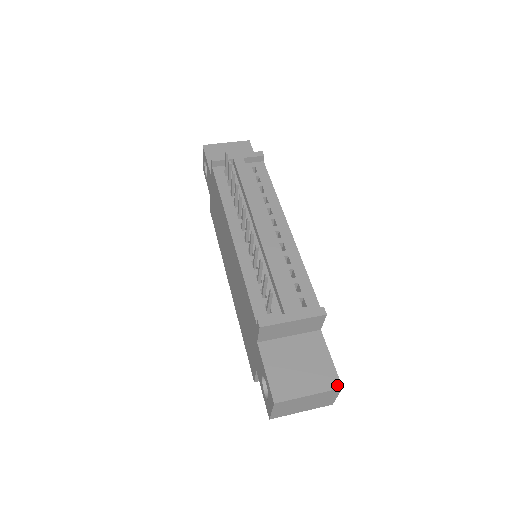
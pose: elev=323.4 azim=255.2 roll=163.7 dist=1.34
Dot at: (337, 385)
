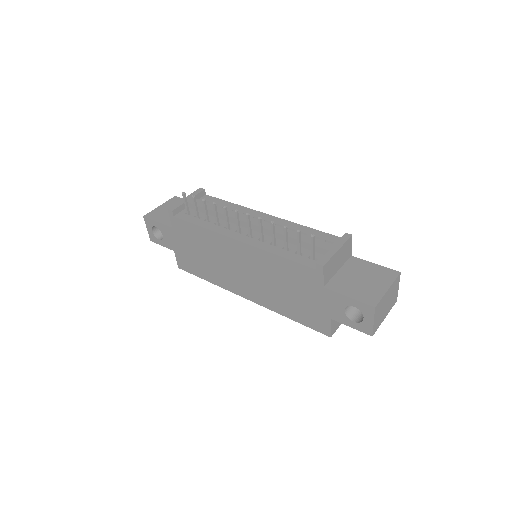
Dot at: (396, 273)
